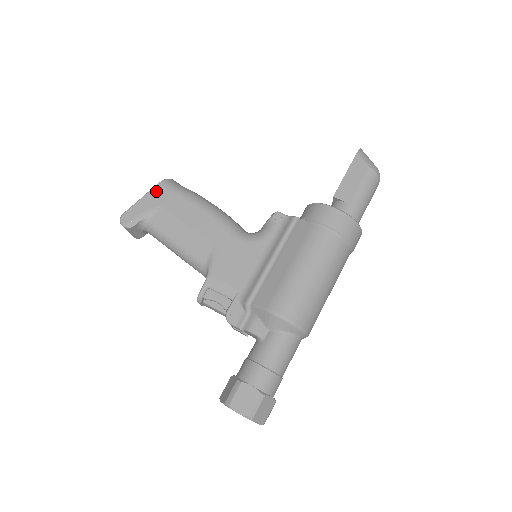
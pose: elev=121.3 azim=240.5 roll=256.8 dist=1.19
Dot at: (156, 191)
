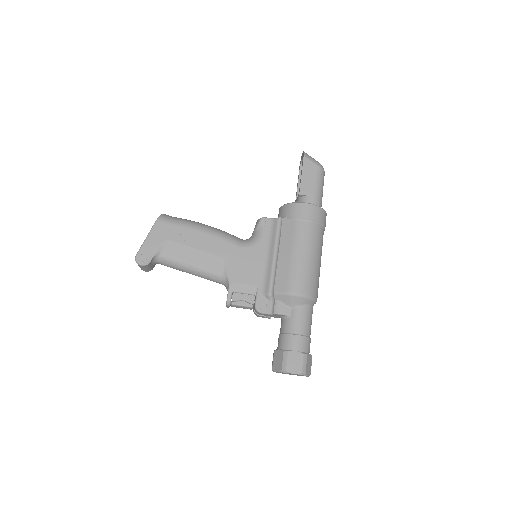
Dot at: (157, 228)
